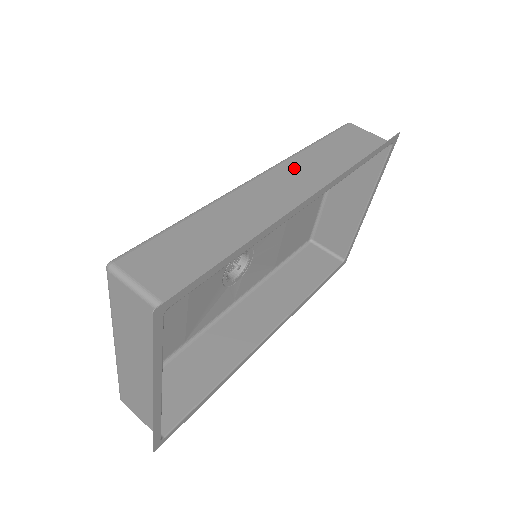
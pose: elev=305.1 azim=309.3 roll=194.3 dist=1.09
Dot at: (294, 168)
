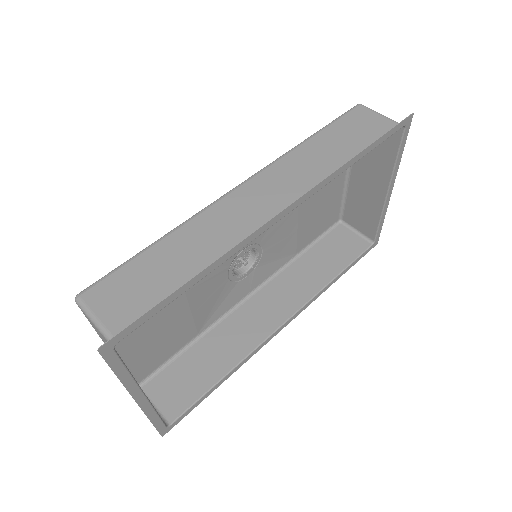
Dot at: (278, 173)
